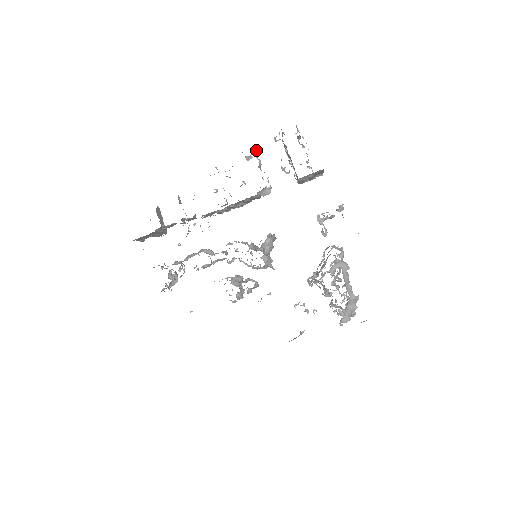
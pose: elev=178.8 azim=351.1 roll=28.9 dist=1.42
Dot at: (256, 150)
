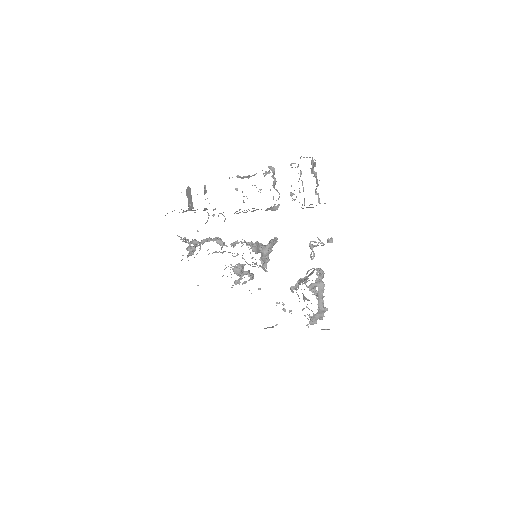
Dot at: (274, 168)
